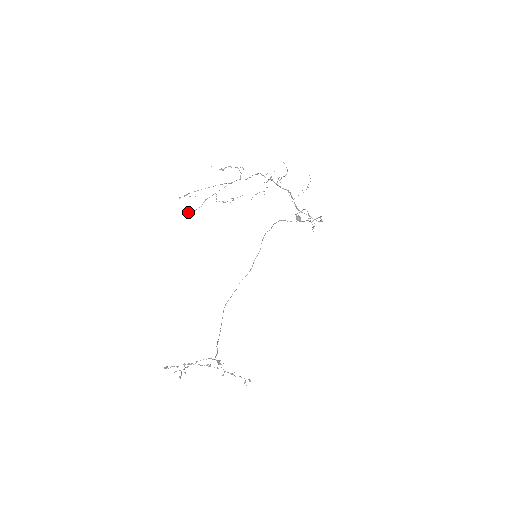
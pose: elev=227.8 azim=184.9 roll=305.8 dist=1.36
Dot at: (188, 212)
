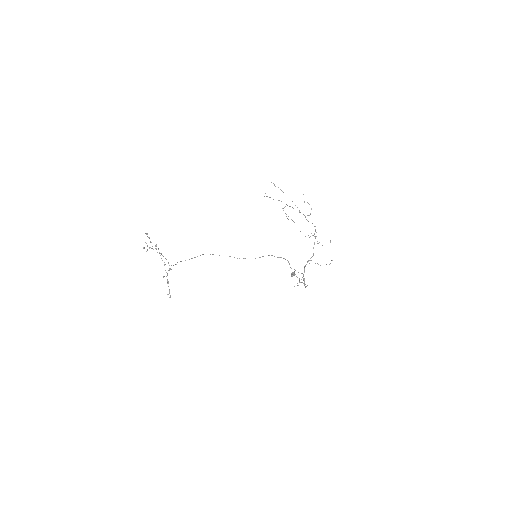
Dot at: occluded
